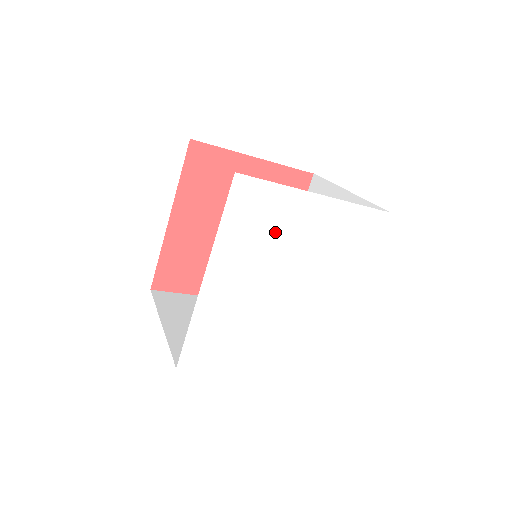
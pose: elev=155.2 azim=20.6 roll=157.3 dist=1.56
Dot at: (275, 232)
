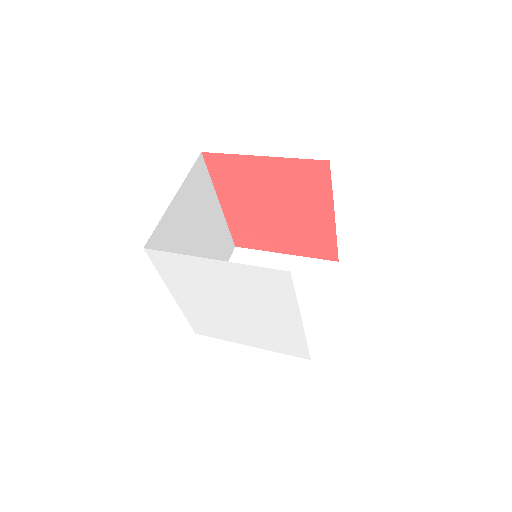
Dot at: (198, 278)
